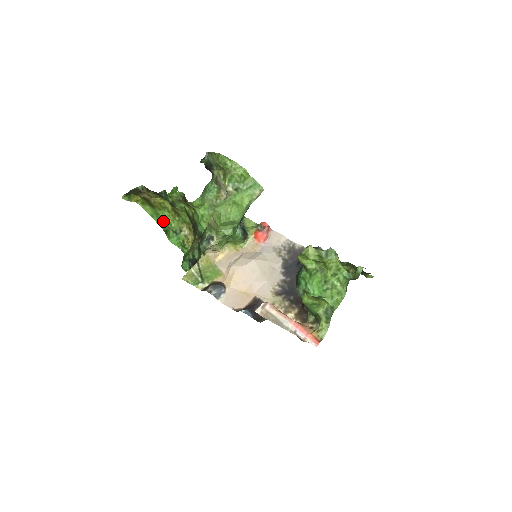
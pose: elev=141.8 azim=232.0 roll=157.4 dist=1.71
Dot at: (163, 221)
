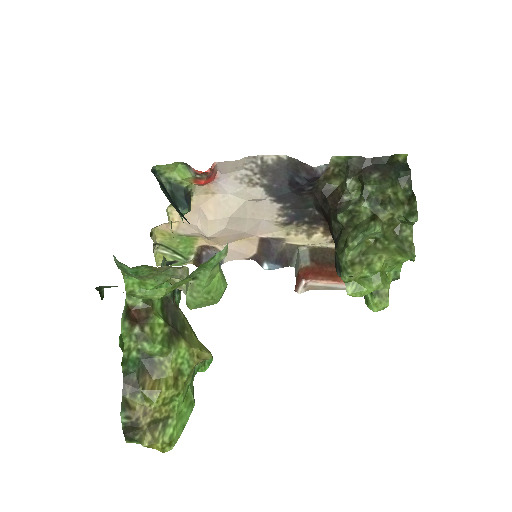
Dot at: (186, 404)
